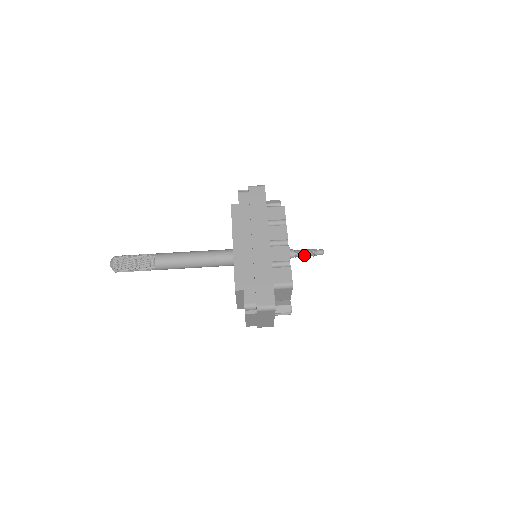
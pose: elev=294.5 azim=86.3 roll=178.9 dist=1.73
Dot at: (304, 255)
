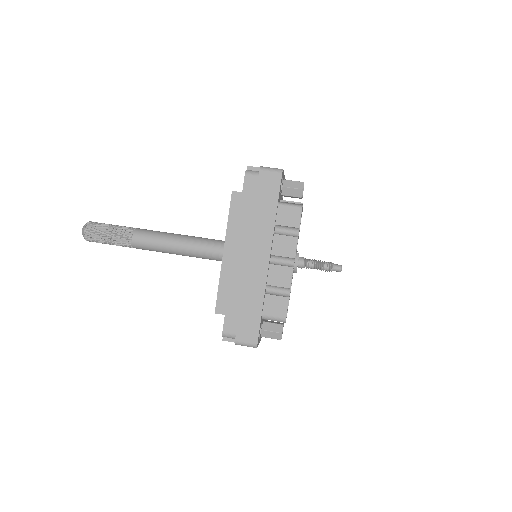
Dot at: (316, 268)
